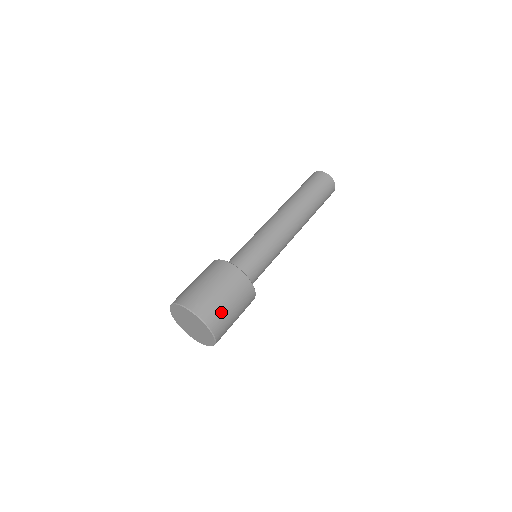
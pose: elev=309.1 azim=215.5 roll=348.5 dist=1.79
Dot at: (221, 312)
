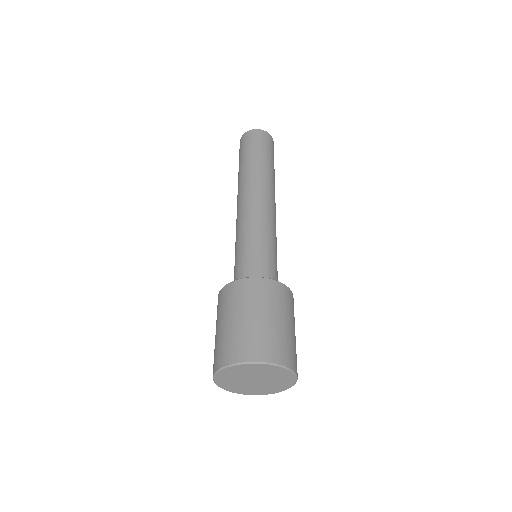
Dot at: (295, 349)
